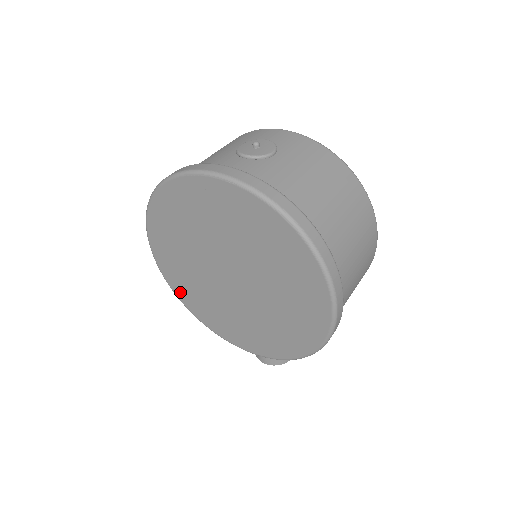
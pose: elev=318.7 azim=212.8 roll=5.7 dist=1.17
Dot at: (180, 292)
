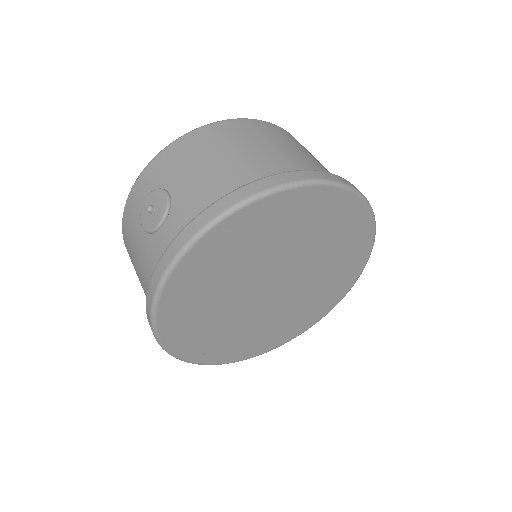
Dot at: (260, 349)
